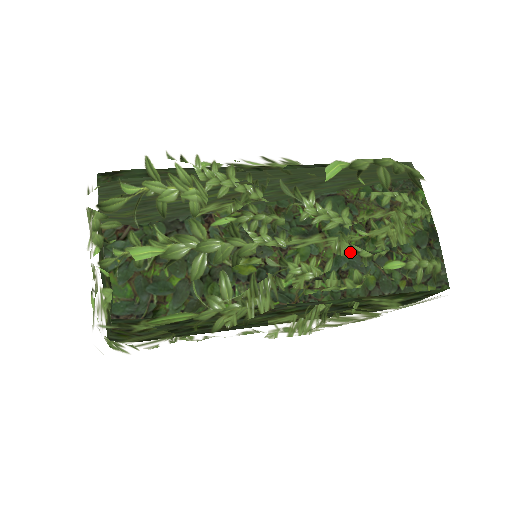
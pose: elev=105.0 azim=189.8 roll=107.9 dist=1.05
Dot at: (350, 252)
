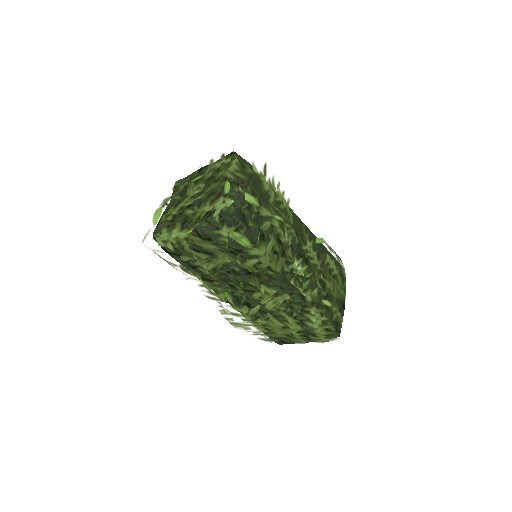
Dot at: occluded
